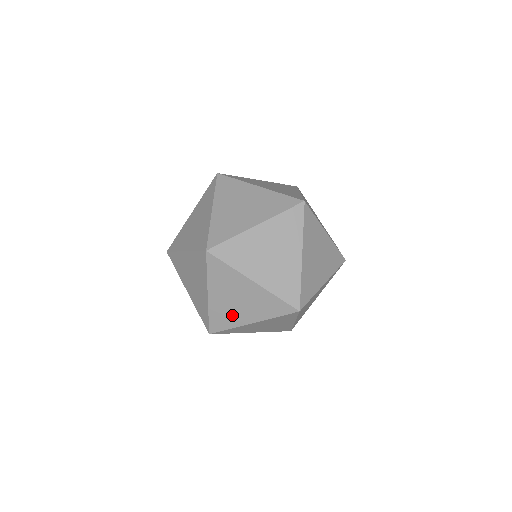
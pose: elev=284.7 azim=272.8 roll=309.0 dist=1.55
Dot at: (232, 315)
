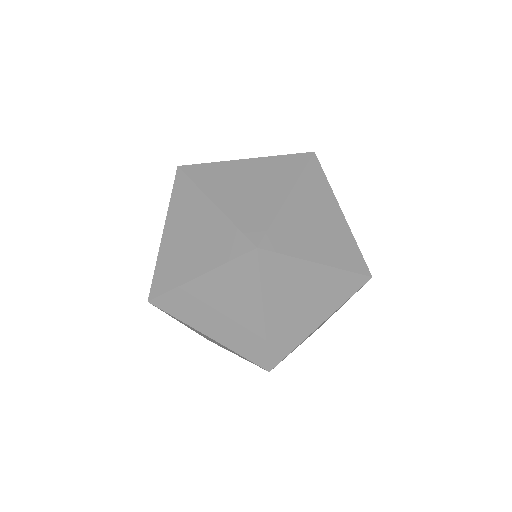
Dot at: (198, 313)
